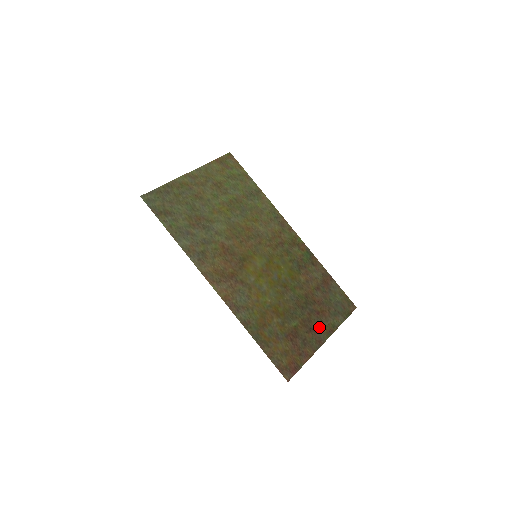
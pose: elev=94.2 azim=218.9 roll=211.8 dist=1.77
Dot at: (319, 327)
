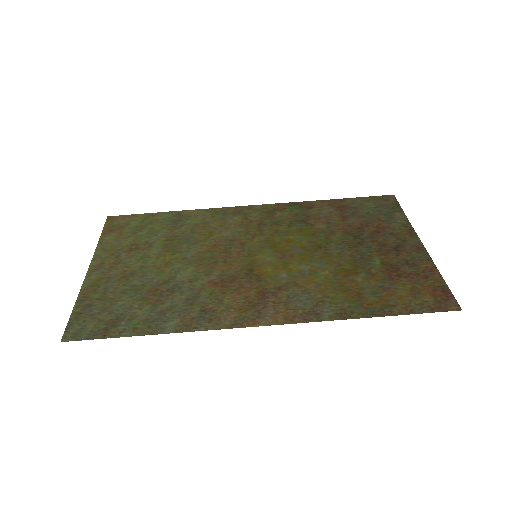
Dot at: (398, 240)
